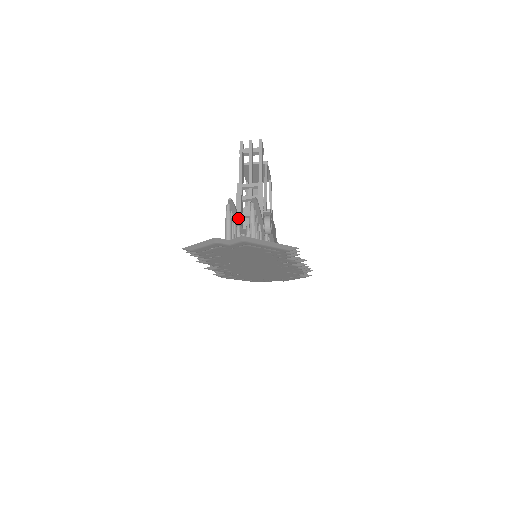
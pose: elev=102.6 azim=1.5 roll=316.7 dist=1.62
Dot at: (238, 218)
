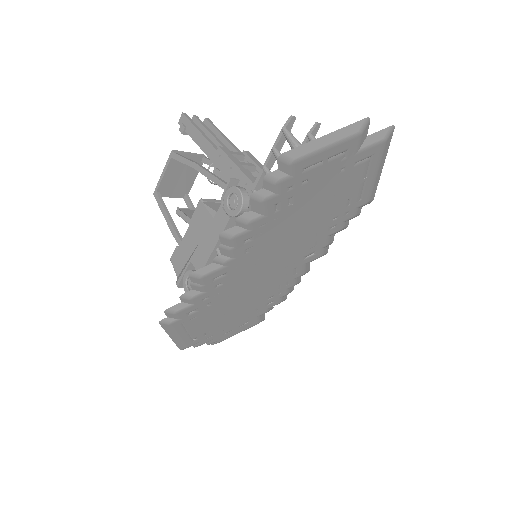
Dot at: (269, 169)
